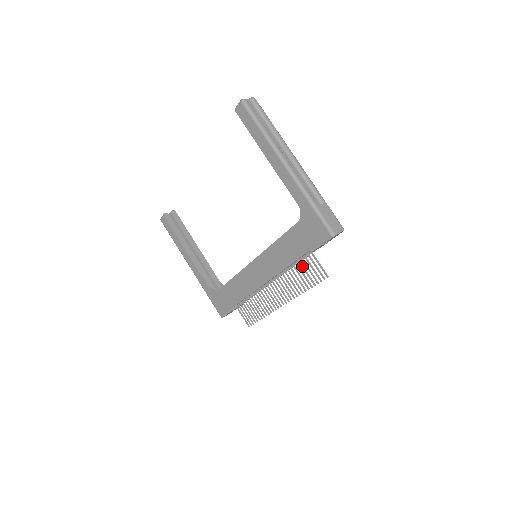
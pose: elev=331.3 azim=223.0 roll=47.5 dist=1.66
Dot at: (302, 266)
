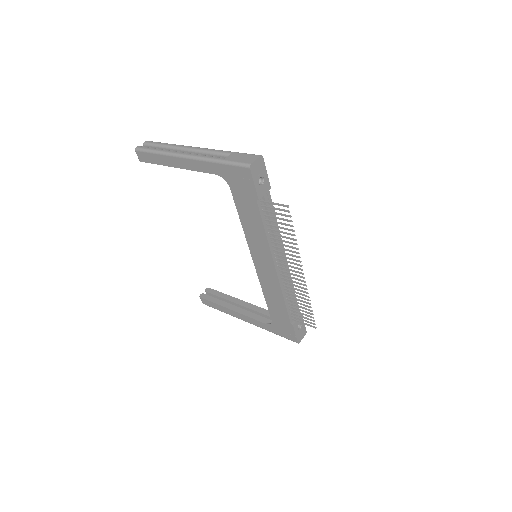
Dot at: (271, 221)
